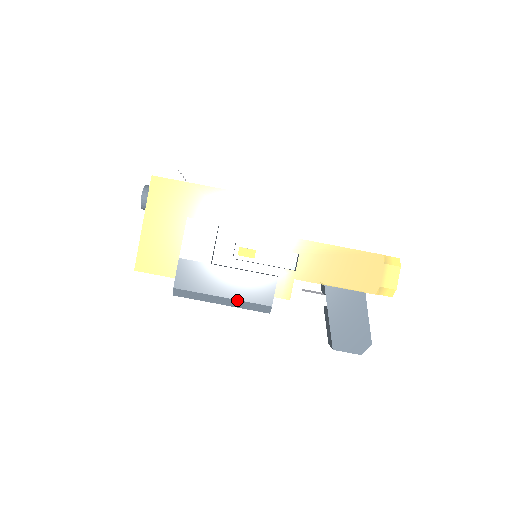
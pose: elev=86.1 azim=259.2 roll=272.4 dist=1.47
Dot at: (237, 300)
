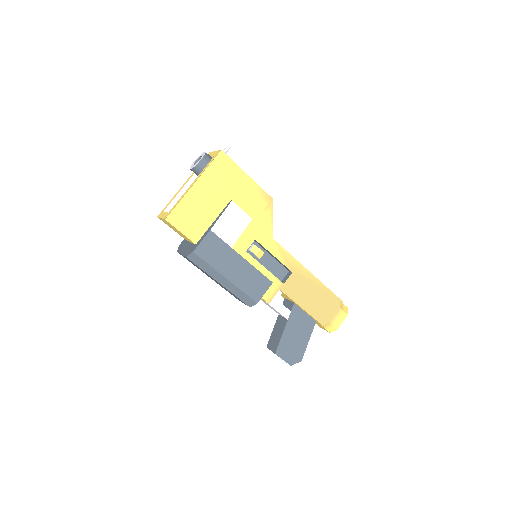
Dot at: (235, 286)
